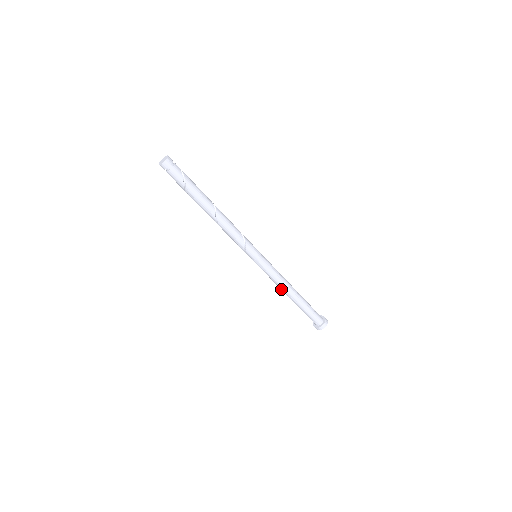
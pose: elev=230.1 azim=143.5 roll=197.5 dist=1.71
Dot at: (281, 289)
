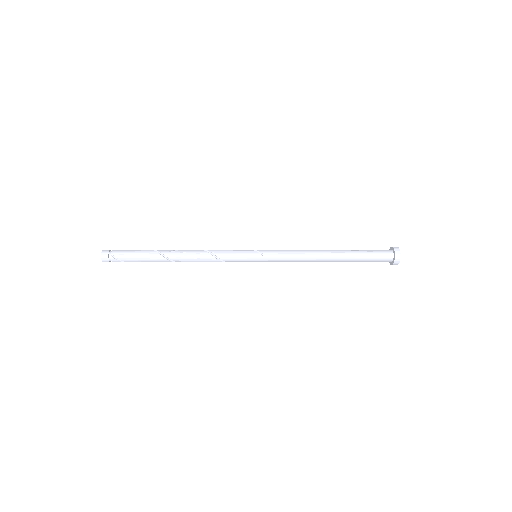
Dot at: occluded
